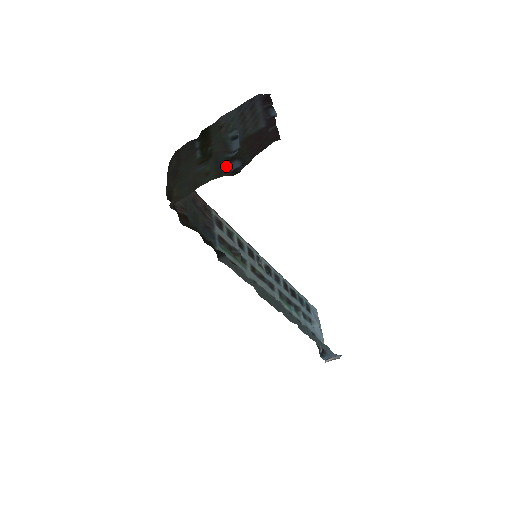
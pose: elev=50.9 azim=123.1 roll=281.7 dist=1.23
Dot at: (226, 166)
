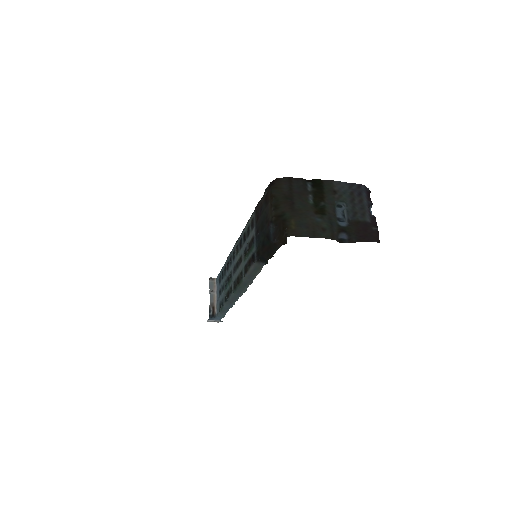
Dot at: (338, 233)
